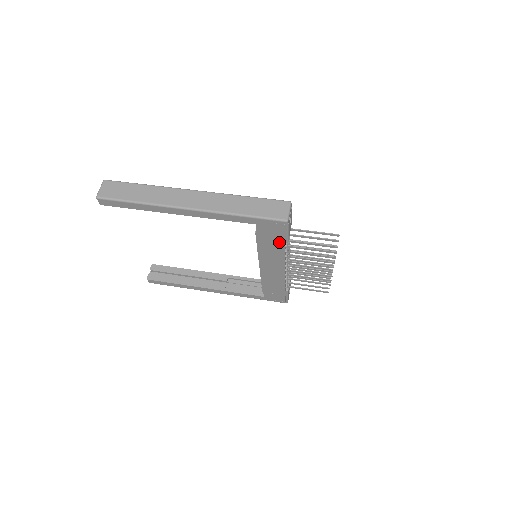
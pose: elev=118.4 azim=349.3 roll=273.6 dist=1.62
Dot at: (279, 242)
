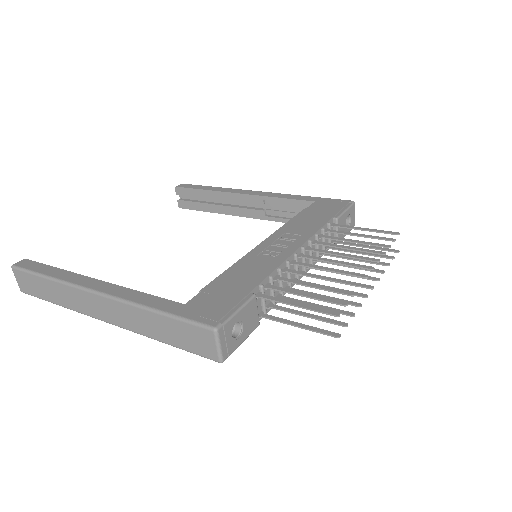
Dot at: occluded
